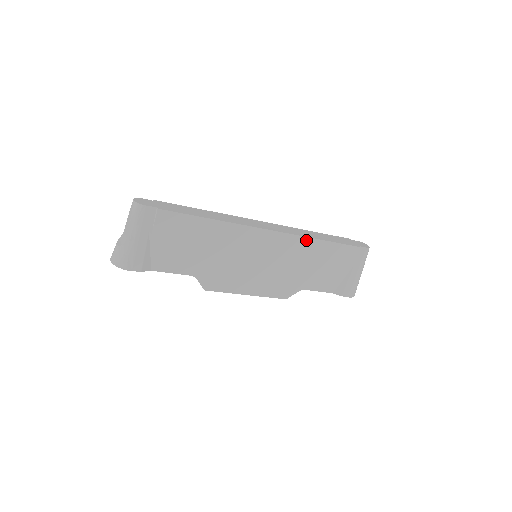
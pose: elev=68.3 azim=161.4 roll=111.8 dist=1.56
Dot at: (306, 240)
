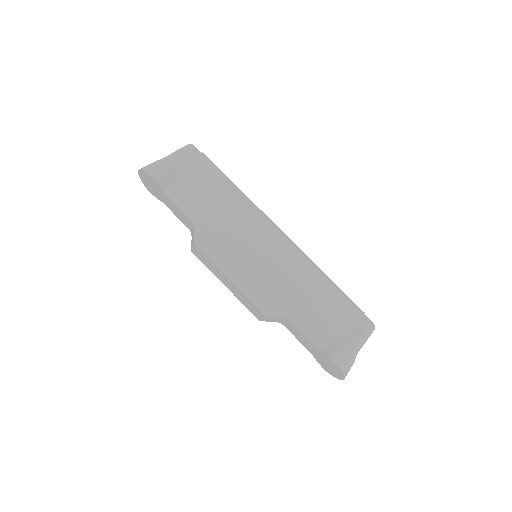
Dot at: (311, 264)
